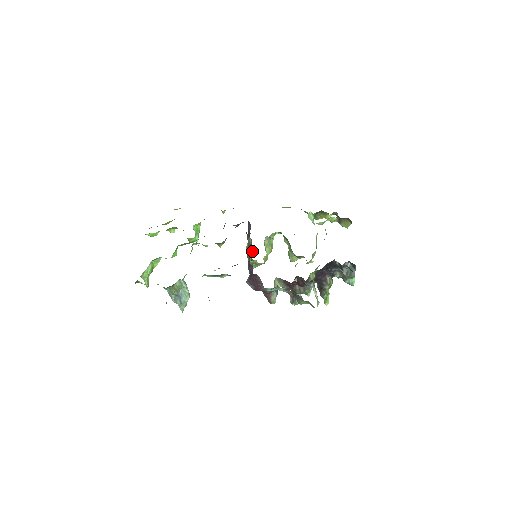
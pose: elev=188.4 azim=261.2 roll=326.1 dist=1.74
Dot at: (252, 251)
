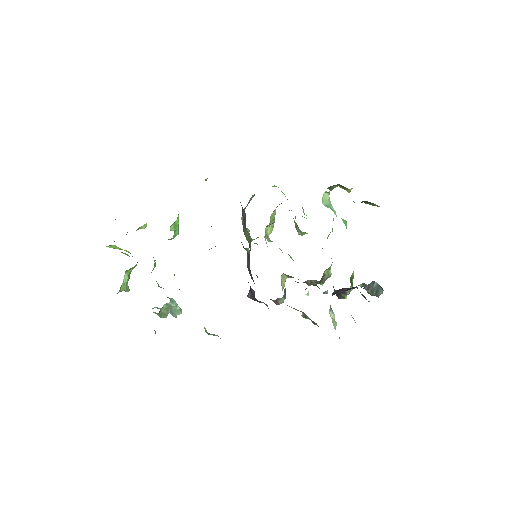
Dot at: (250, 242)
